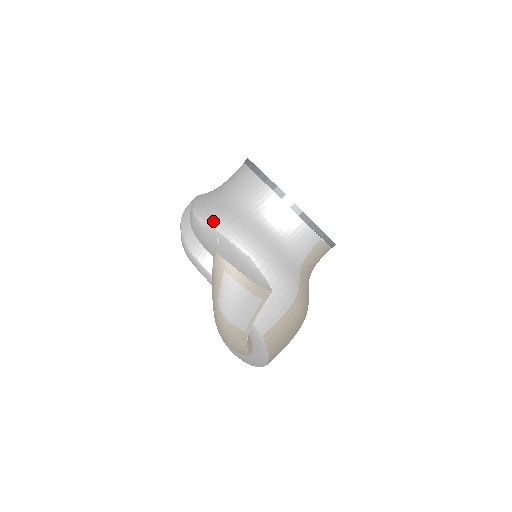
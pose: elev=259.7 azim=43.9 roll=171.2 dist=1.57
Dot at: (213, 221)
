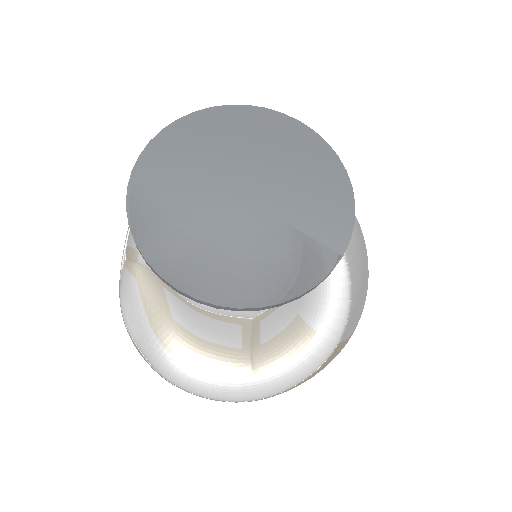
Dot at: occluded
